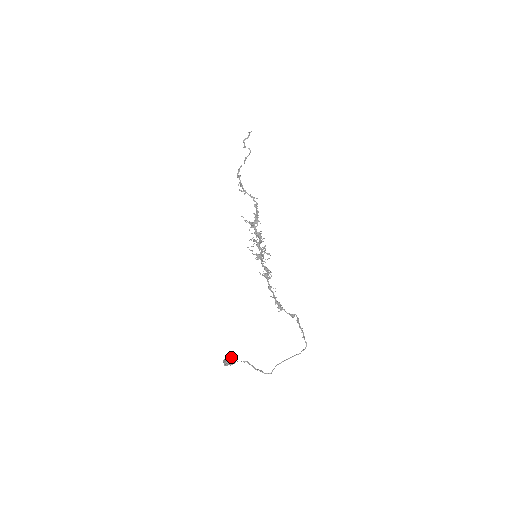
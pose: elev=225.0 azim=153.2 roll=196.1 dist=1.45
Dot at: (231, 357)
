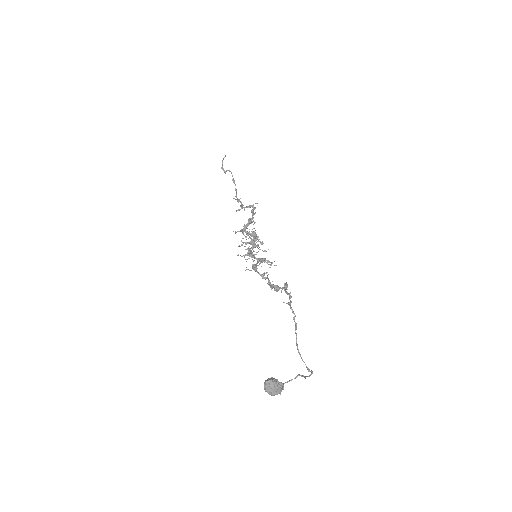
Dot at: (265, 381)
